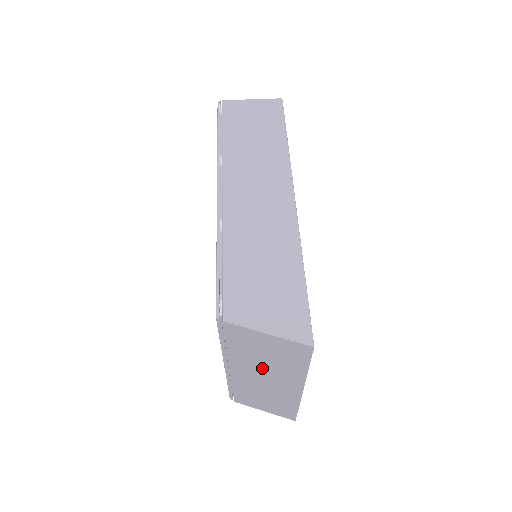
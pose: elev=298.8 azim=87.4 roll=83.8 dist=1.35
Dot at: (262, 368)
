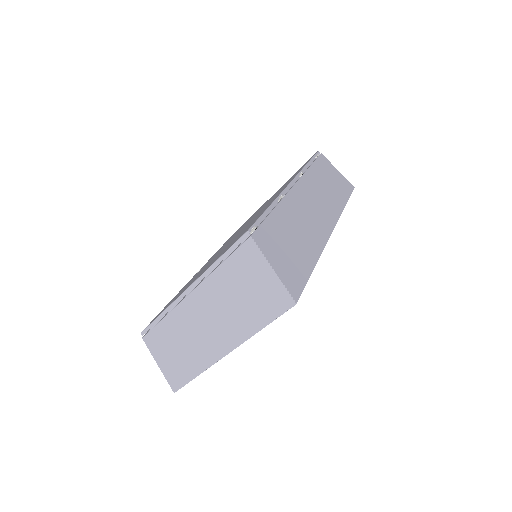
Dot at: (222, 306)
